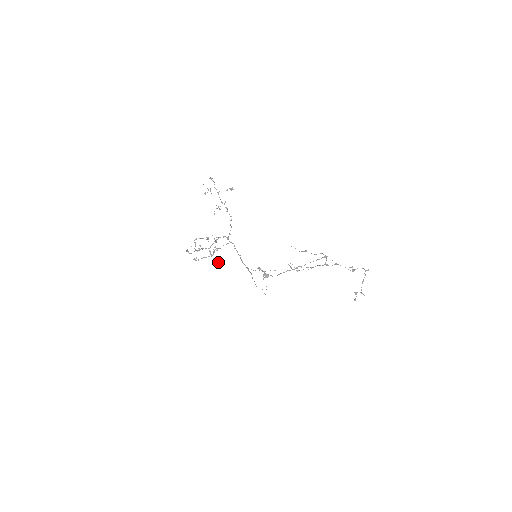
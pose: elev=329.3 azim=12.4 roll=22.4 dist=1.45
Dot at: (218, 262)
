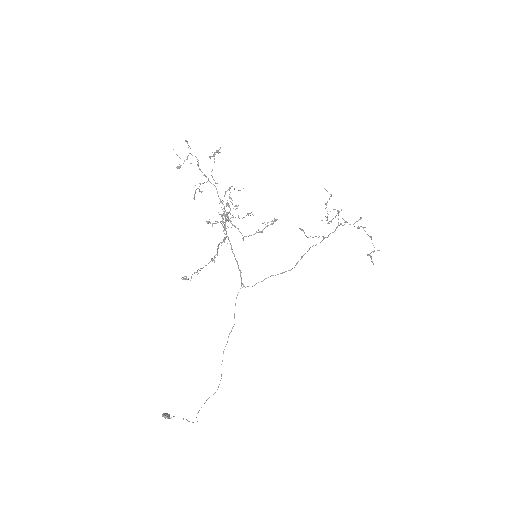
Dot at: (256, 231)
